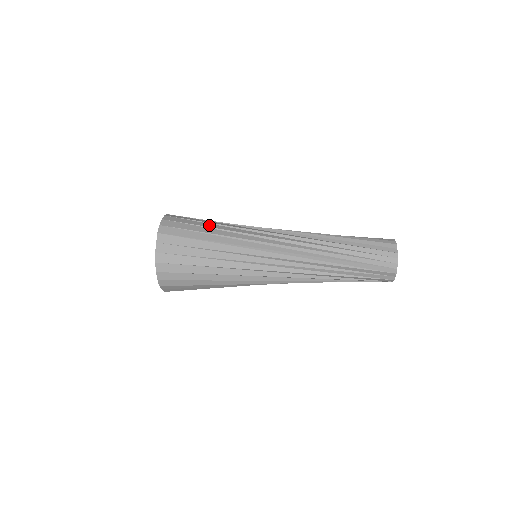
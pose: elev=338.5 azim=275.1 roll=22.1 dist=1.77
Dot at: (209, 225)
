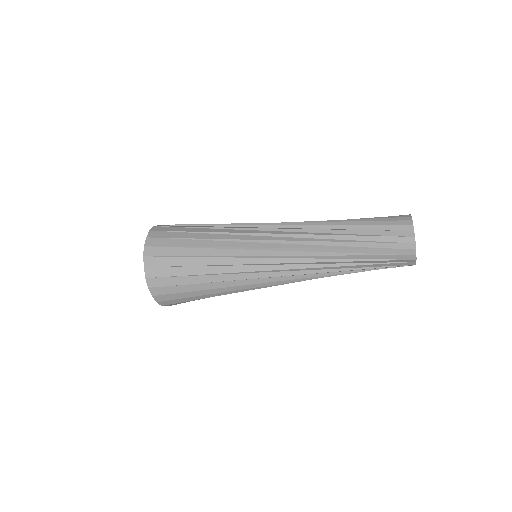
Dot at: (196, 235)
